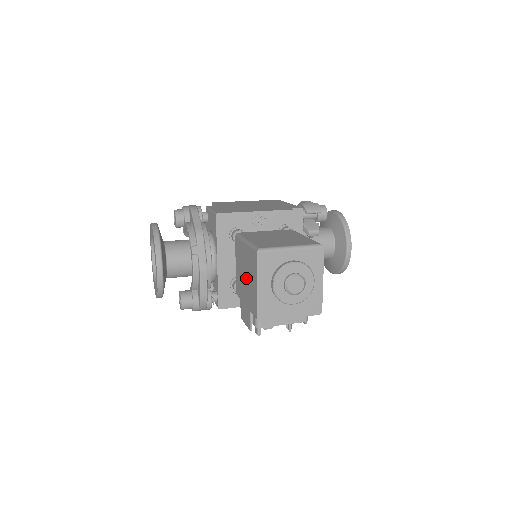
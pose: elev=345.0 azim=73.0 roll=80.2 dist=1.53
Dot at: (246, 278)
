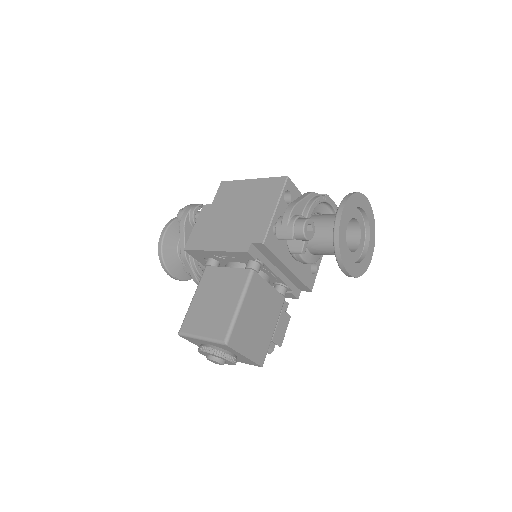
Dot at: occluded
